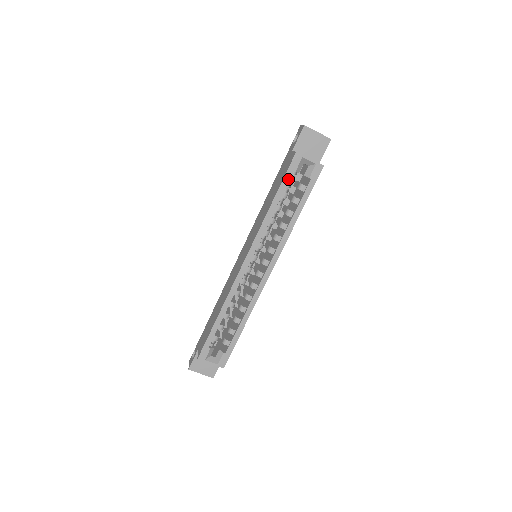
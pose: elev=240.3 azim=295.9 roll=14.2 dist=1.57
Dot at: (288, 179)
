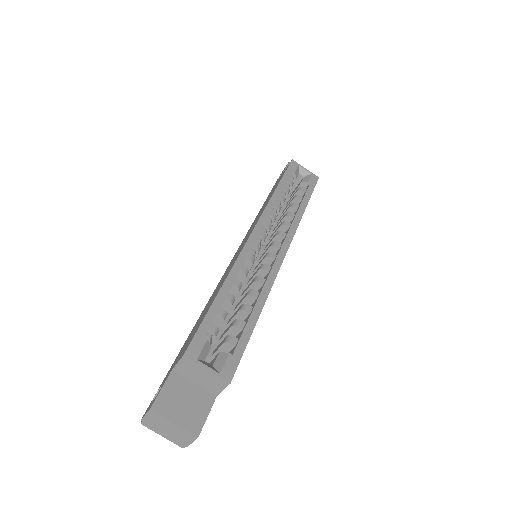
Dot at: (289, 175)
